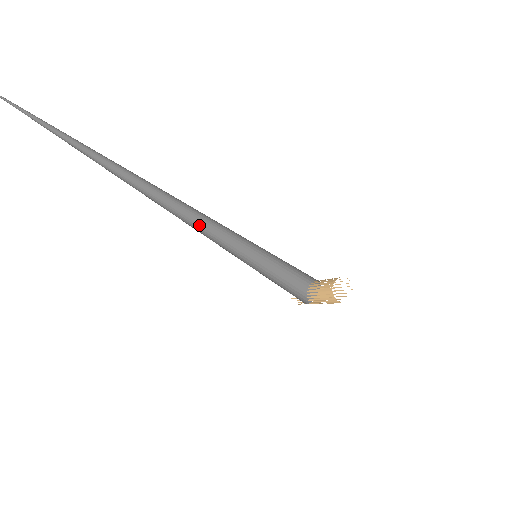
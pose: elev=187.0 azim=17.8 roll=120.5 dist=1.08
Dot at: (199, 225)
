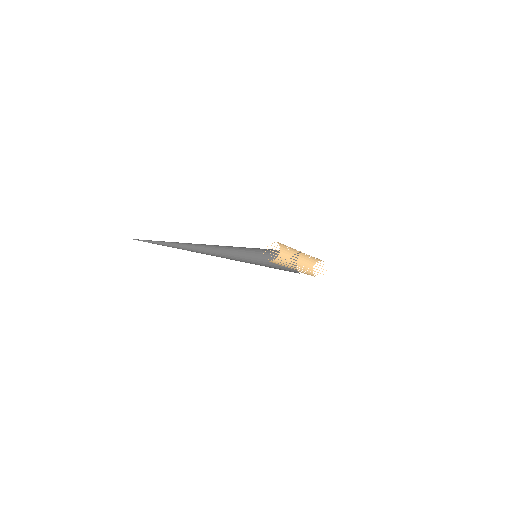
Dot at: (219, 254)
